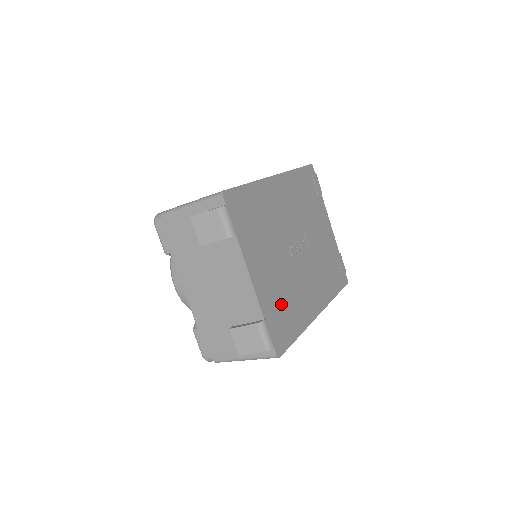
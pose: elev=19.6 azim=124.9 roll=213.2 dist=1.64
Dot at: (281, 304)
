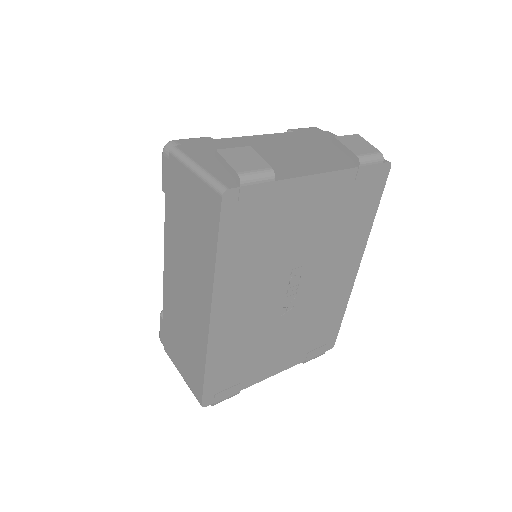
Dot at: (312, 335)
